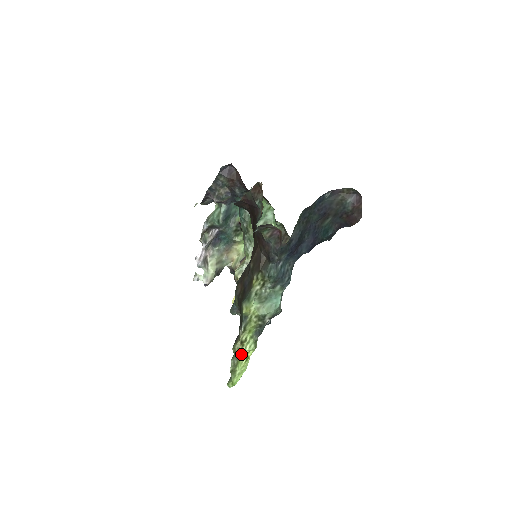
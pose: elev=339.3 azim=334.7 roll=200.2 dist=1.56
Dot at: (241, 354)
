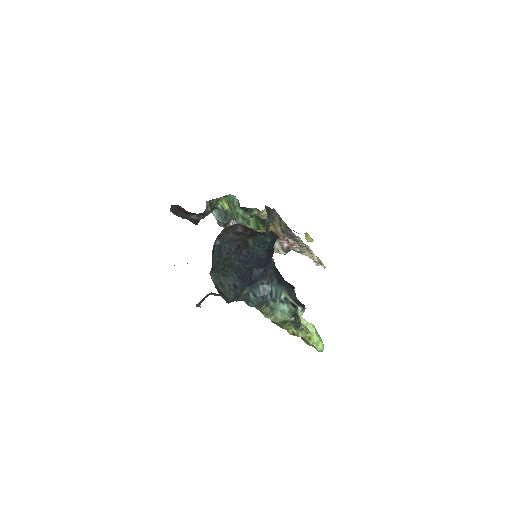
Dot at: (303, 337)
